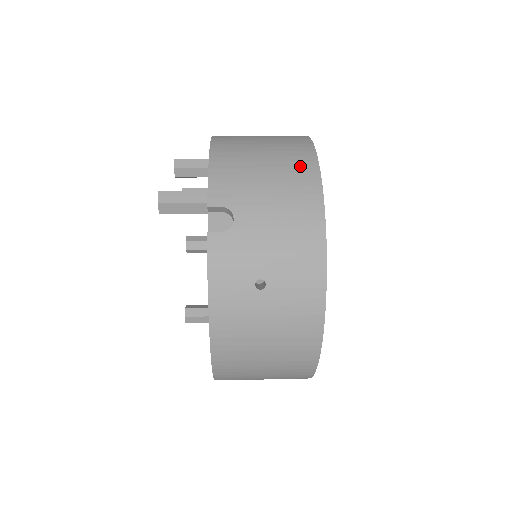
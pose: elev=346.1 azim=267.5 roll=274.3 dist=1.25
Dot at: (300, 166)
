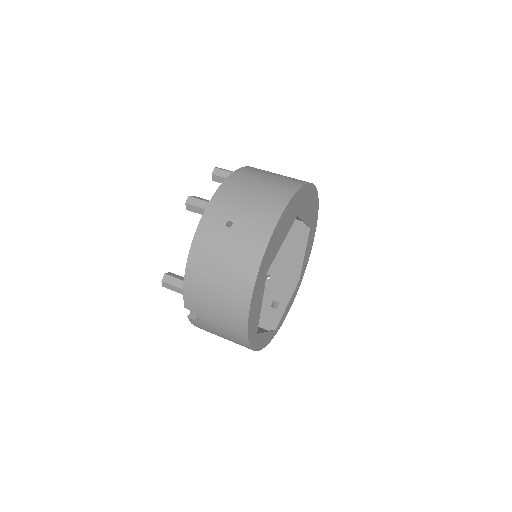
Dot at: (237, 305)
